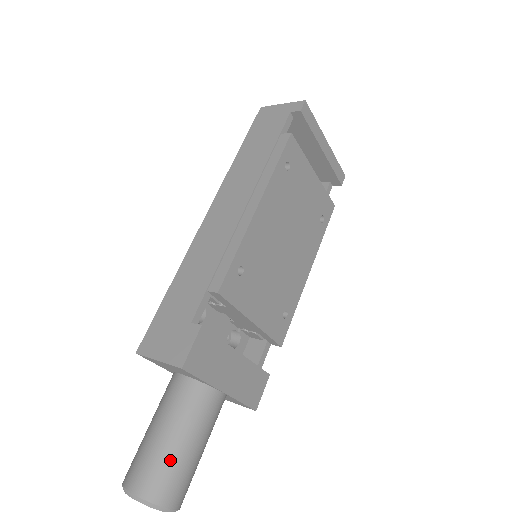
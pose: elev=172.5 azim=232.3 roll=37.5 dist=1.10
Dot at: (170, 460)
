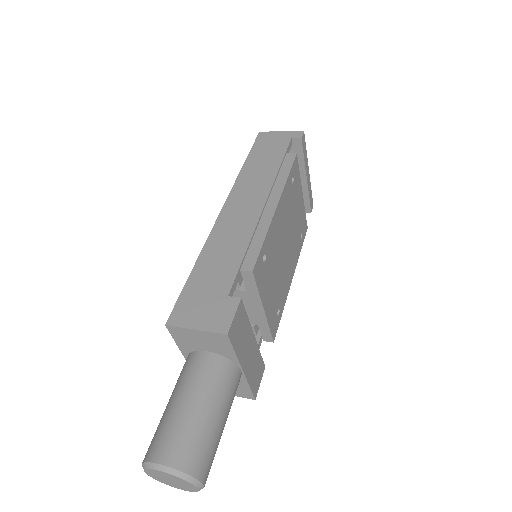
Dot at: (203, 431)
